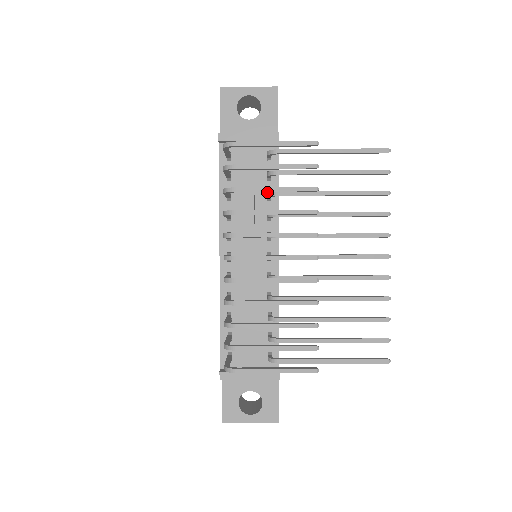
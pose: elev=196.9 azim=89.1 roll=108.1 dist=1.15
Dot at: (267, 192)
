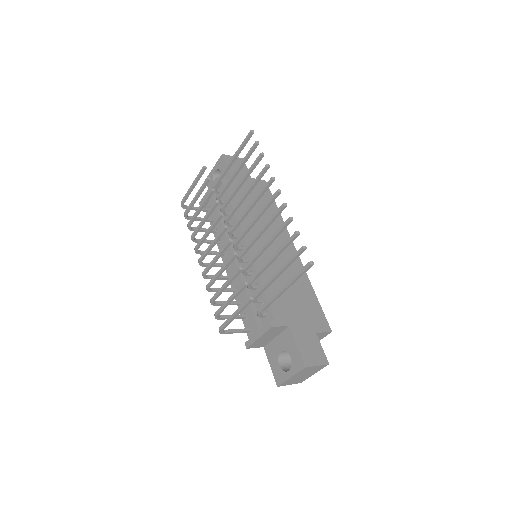
Dot at: occluded
